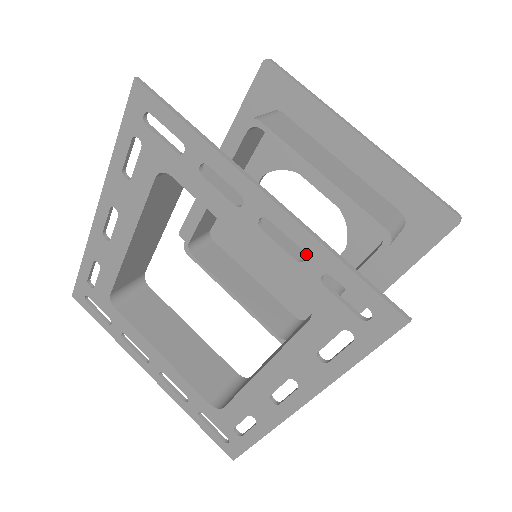
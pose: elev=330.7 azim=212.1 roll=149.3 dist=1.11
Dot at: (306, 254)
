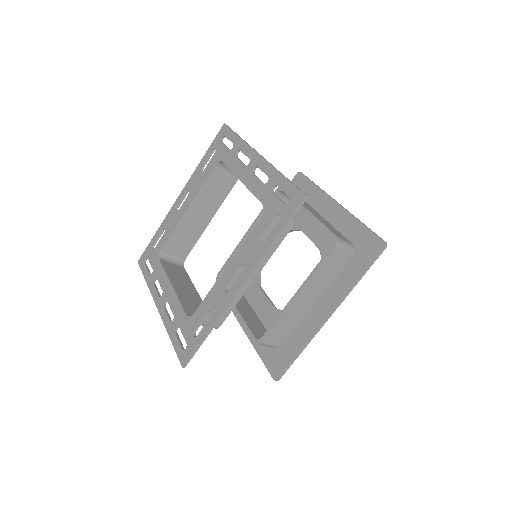
Dot at: (269, 178)
